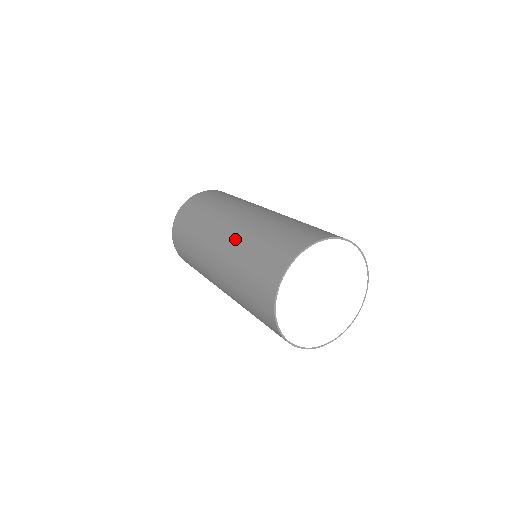
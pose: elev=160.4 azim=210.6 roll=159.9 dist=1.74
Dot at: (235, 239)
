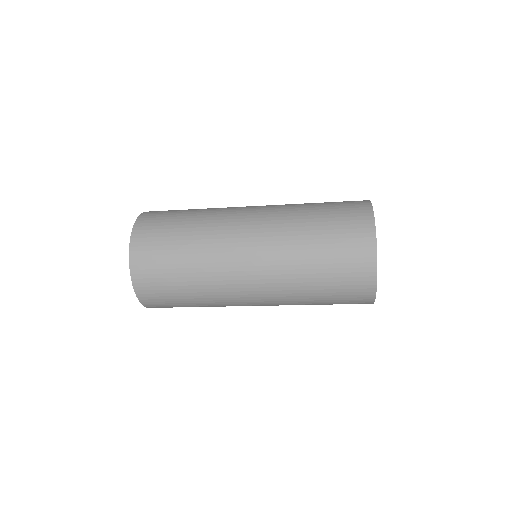
Dot at: (279, 256)
